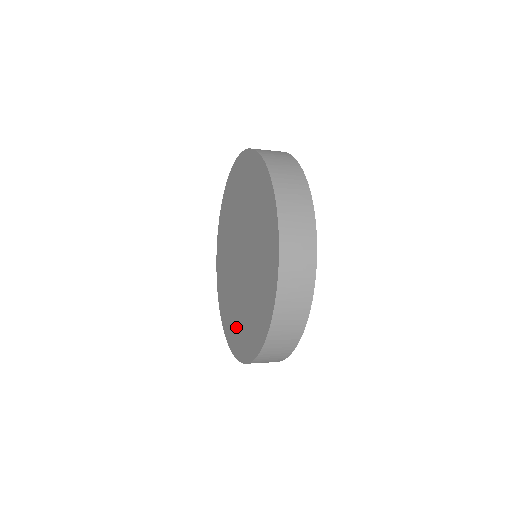
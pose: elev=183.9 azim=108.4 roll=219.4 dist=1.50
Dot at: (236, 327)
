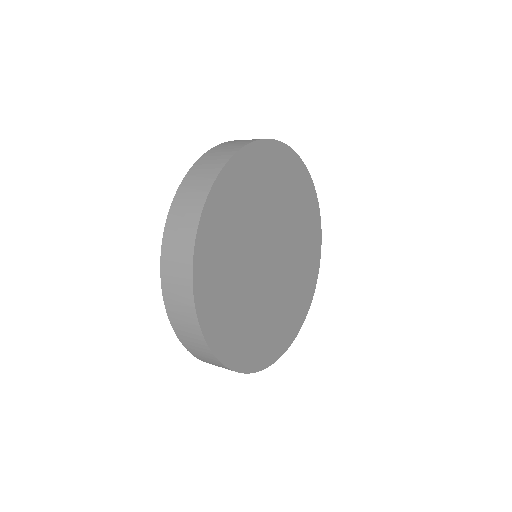
Dot at: occluded
